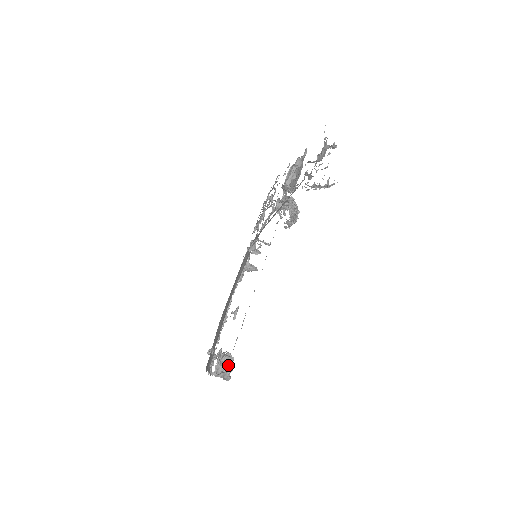
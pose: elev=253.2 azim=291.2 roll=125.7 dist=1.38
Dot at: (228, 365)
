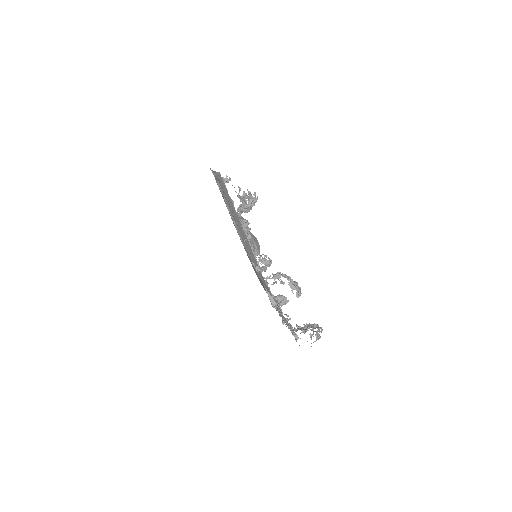
Dot at: (310, 324)
